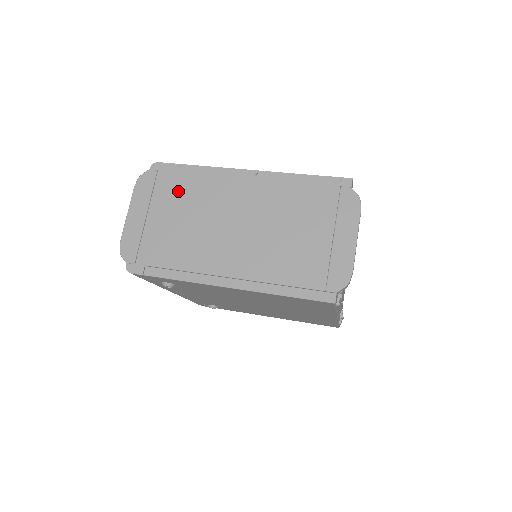
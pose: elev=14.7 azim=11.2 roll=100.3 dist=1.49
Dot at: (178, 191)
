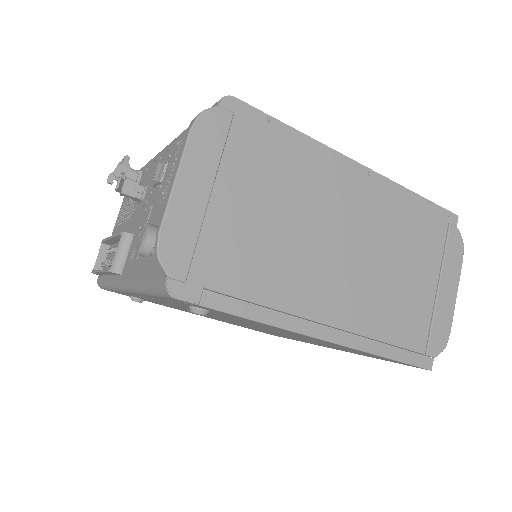
Dot at: (265, 164)
